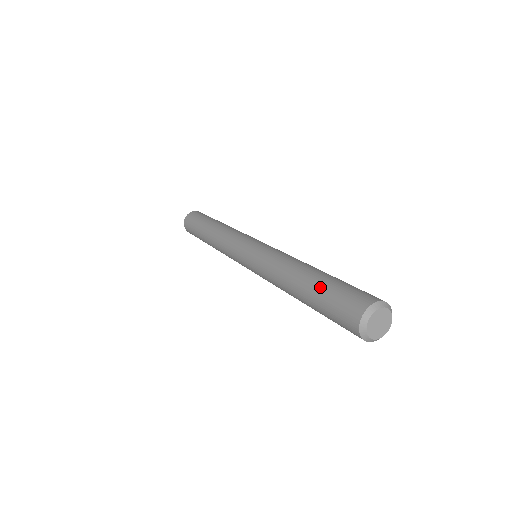
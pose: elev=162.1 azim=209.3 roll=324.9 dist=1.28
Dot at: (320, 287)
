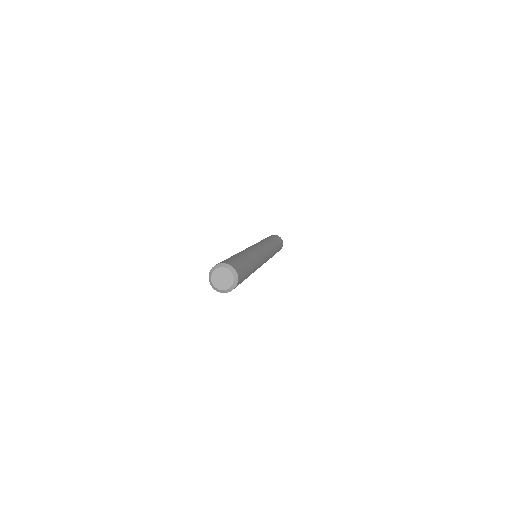
Dot at: occluded
